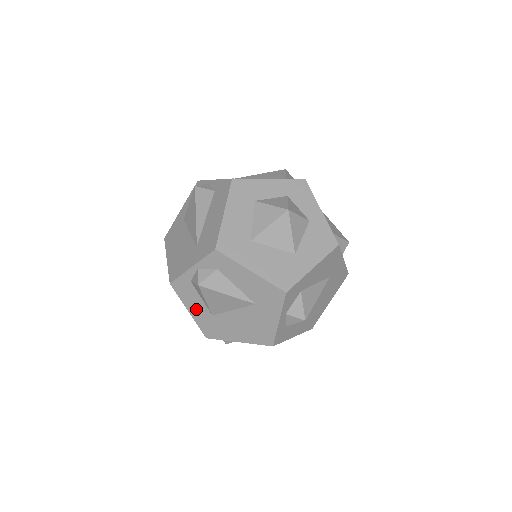
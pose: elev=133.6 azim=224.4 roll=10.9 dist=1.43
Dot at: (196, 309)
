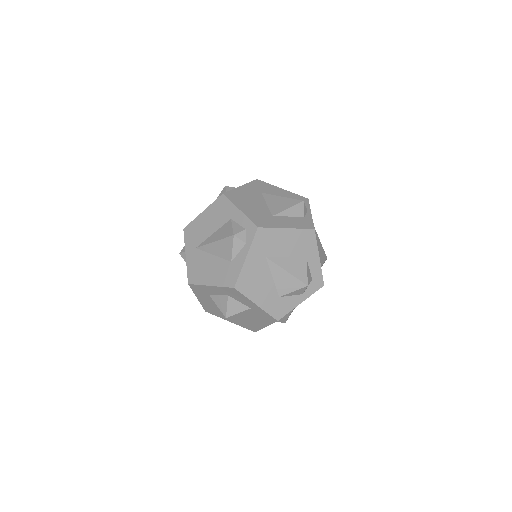
Dot at: occluded
